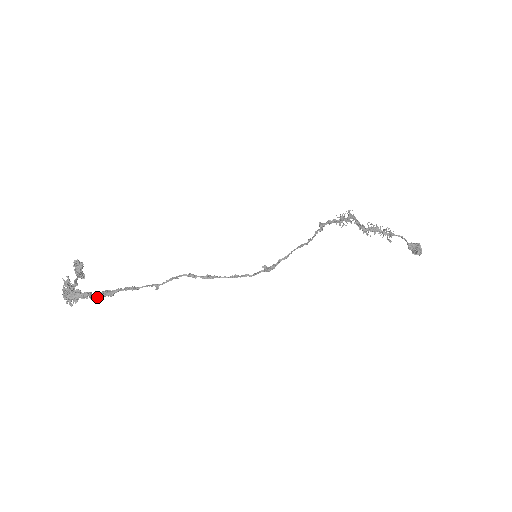
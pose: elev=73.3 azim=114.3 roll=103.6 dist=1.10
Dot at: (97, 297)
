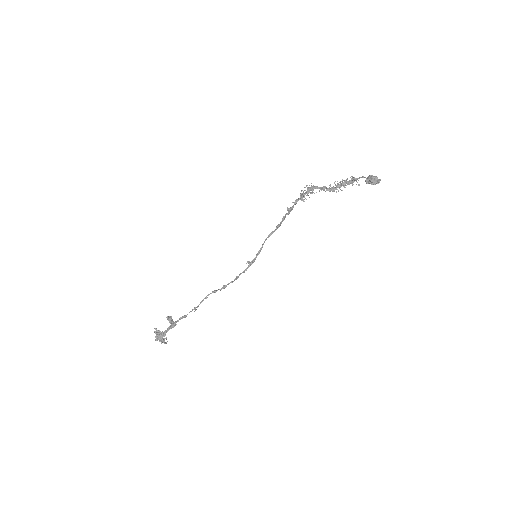
Dot at: (166, 332)
